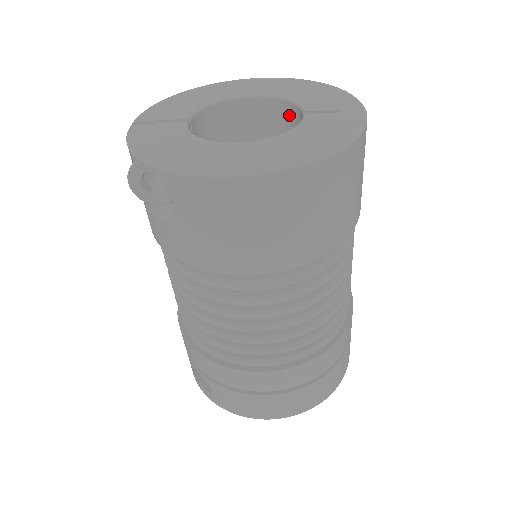
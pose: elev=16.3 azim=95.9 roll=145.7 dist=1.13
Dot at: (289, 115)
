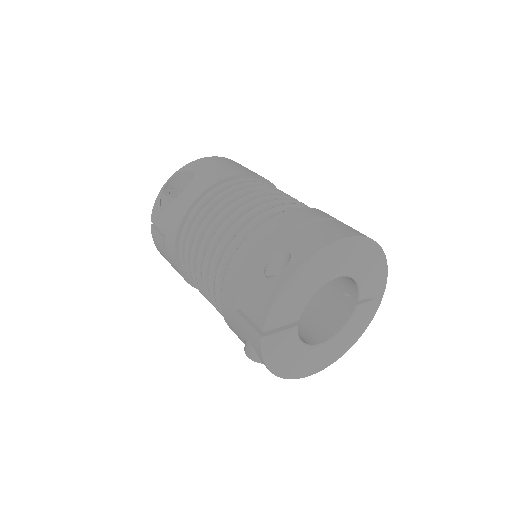
Dot at: (349, 279)
